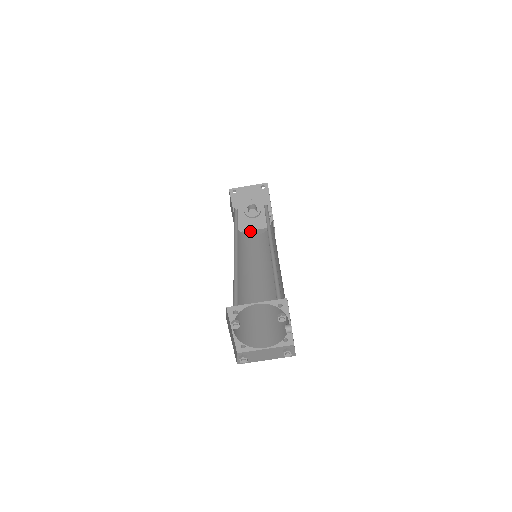
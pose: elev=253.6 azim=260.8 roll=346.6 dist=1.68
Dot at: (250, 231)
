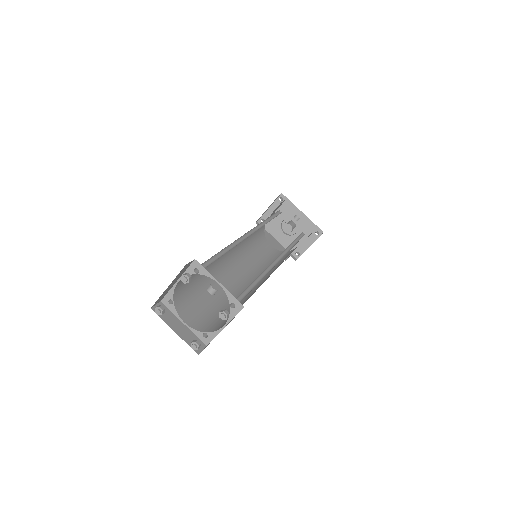
Dot at: occluded
